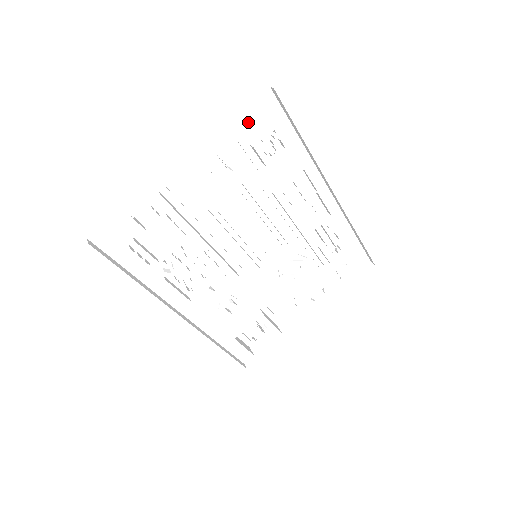
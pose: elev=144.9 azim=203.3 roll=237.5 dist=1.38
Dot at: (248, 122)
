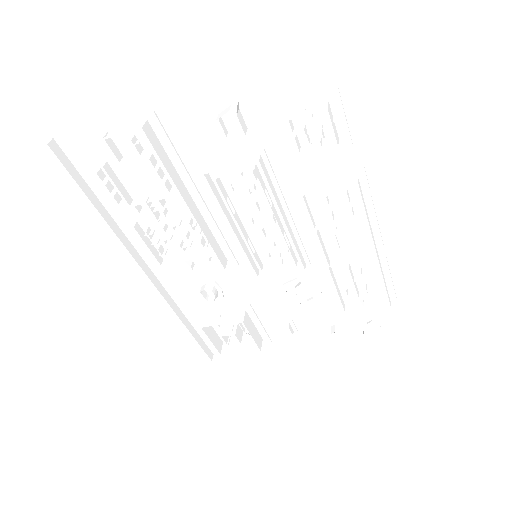
Dot at: (297, 82)
